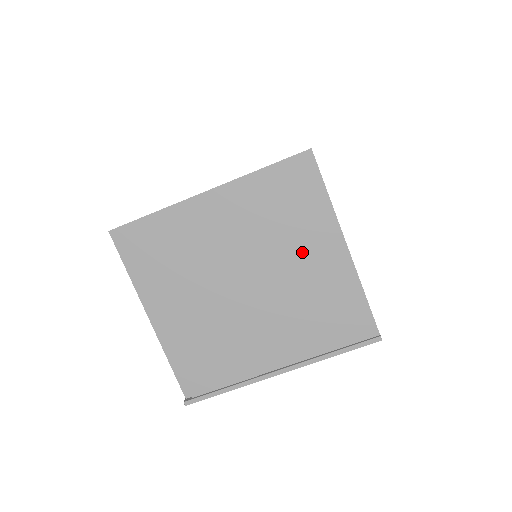
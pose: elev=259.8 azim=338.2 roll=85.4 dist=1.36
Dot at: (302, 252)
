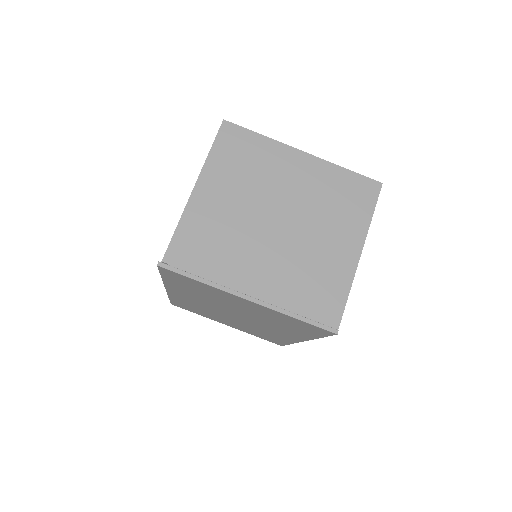
Dot at: (331, 233)
